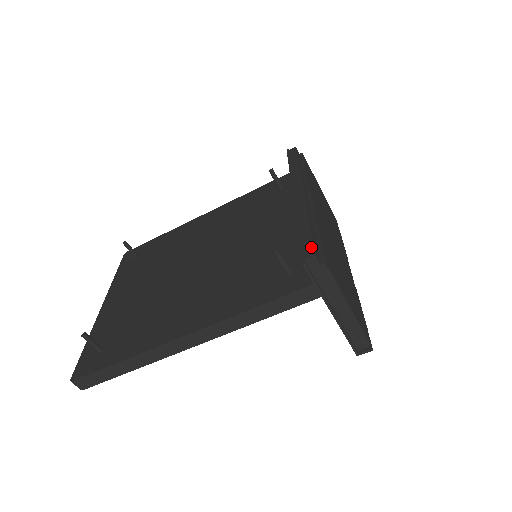
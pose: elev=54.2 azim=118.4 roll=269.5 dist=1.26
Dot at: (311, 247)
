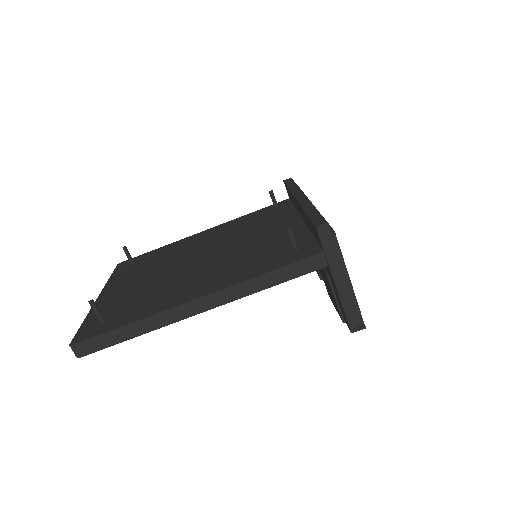
Dot at: (322, 219)
